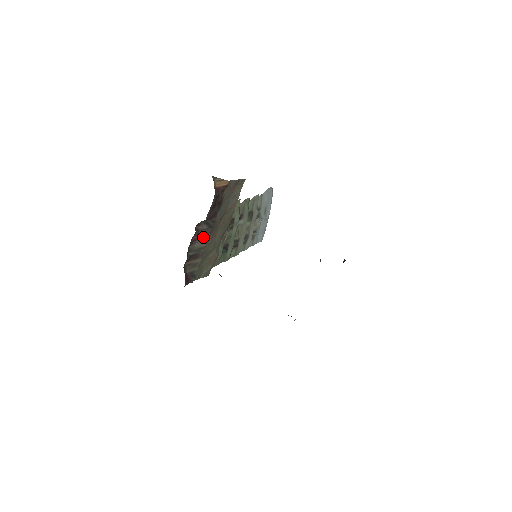
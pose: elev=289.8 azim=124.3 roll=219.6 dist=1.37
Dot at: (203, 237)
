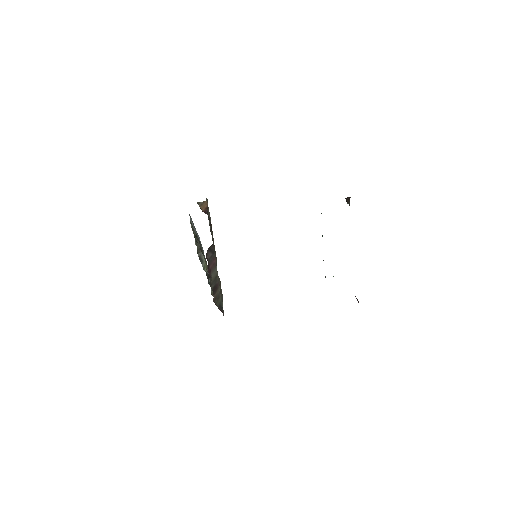
Dot at: (213, 265)
